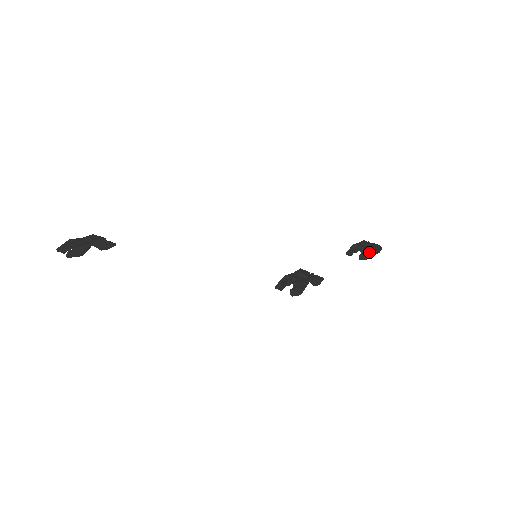
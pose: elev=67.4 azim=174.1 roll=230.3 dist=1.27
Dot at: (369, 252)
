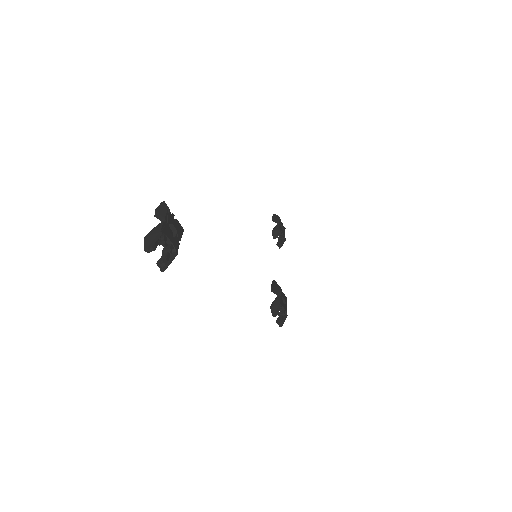
Dot at: (283, 240)
